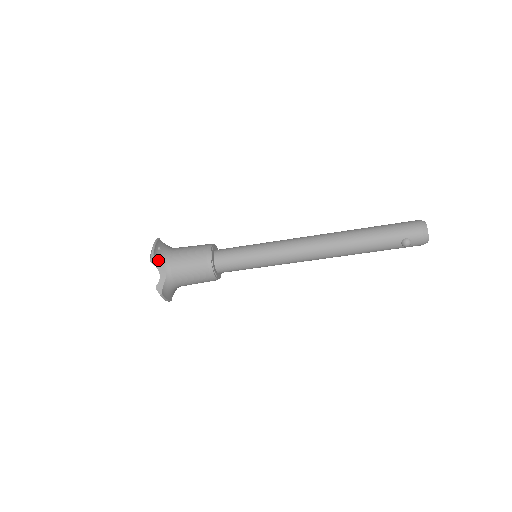
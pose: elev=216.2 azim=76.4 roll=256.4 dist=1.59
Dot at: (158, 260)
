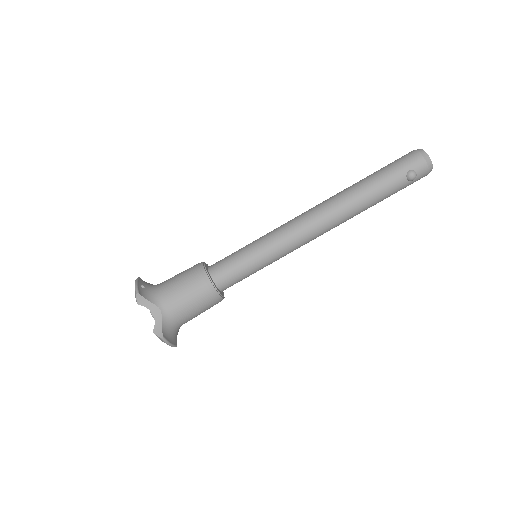
Dot at: (146, 298)
